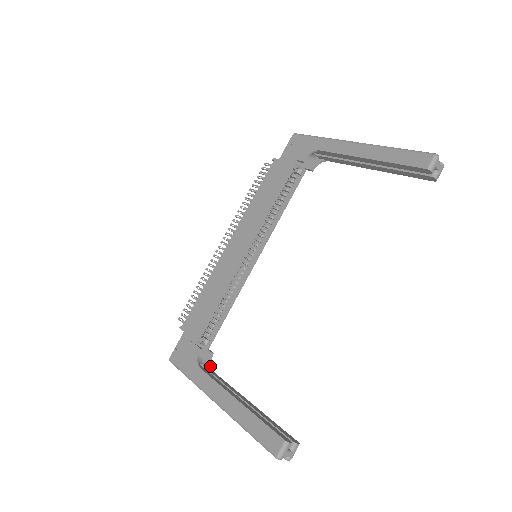
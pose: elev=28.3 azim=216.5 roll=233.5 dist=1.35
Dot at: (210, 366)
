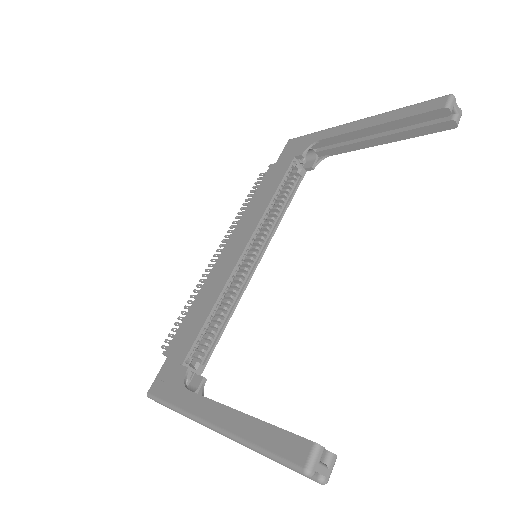
Dot at: (202, 394)
